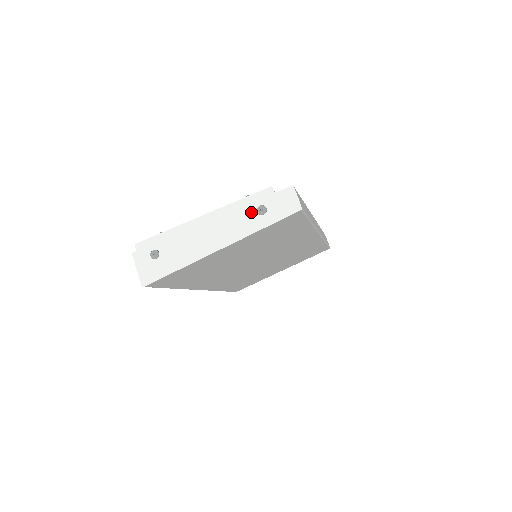
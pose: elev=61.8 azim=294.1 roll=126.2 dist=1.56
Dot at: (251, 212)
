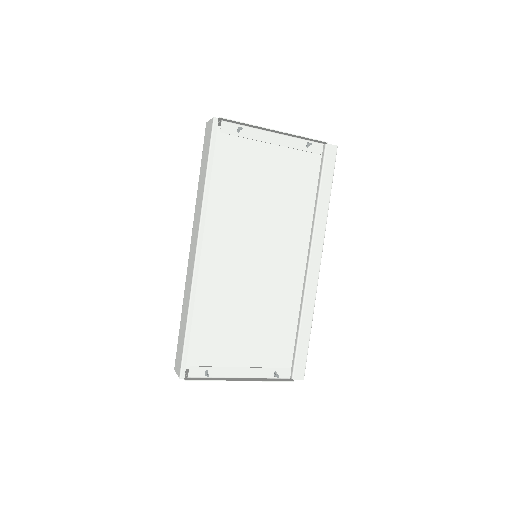
Dot at: occluded
